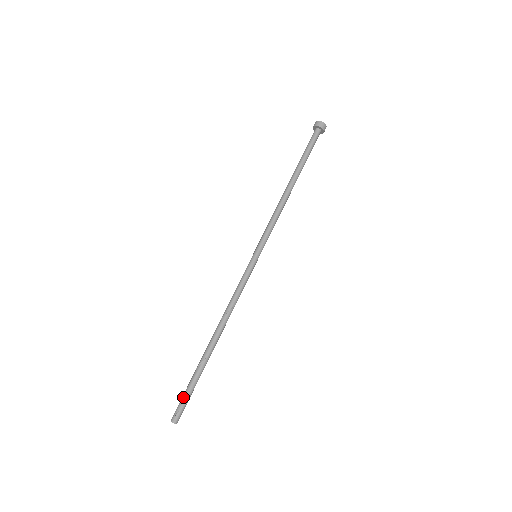
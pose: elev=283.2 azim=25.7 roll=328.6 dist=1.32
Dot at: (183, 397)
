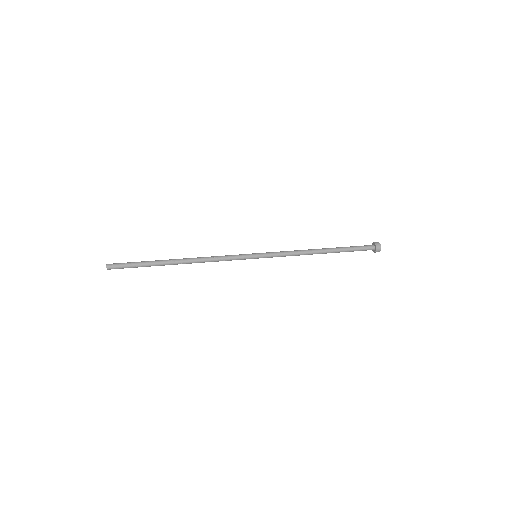
Dot at: (129, 264)
